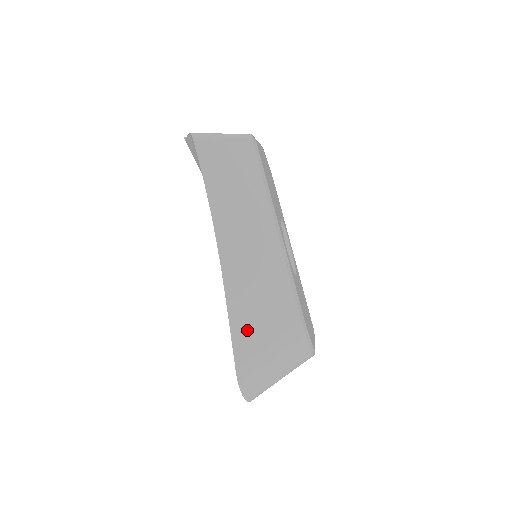
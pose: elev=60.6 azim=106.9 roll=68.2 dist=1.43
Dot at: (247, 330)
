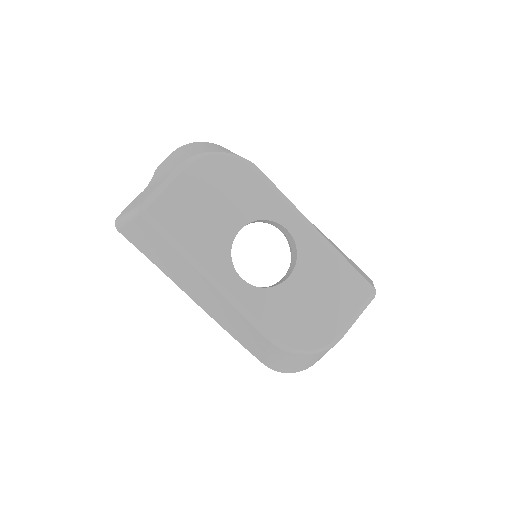
Dot at: (246, 343)
